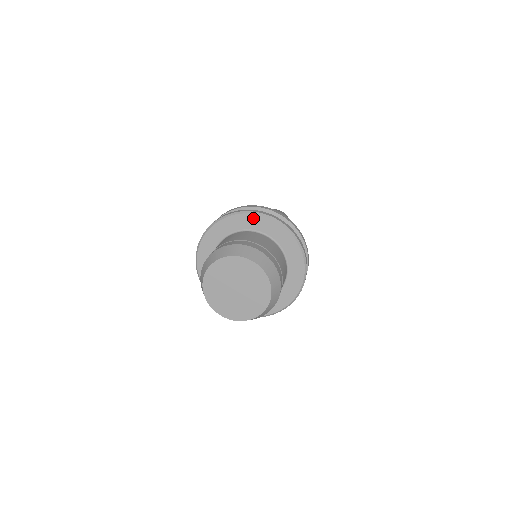
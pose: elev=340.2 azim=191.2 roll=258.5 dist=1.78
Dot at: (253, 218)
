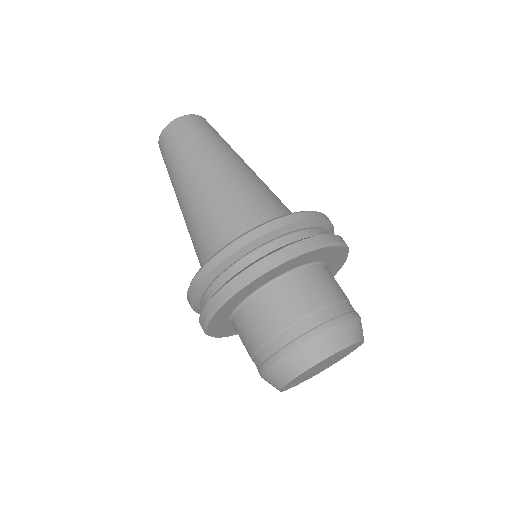
Dot at: (262, 278)
